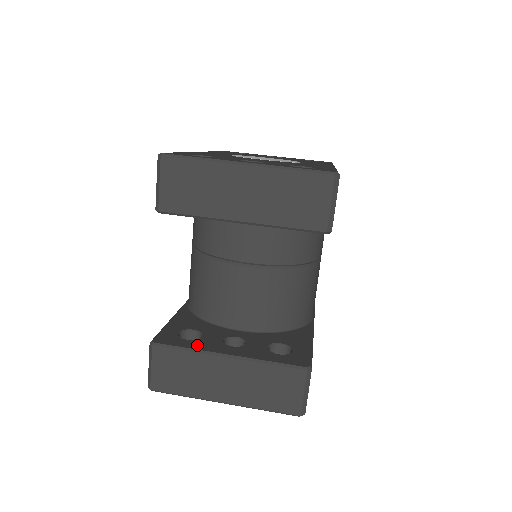
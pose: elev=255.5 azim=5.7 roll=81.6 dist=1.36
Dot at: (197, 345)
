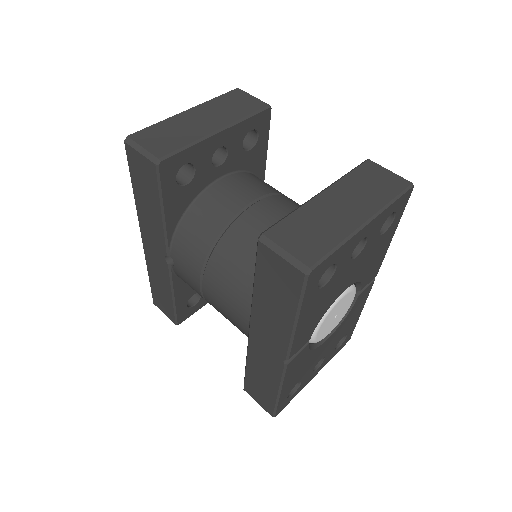
Dot at: occluded
